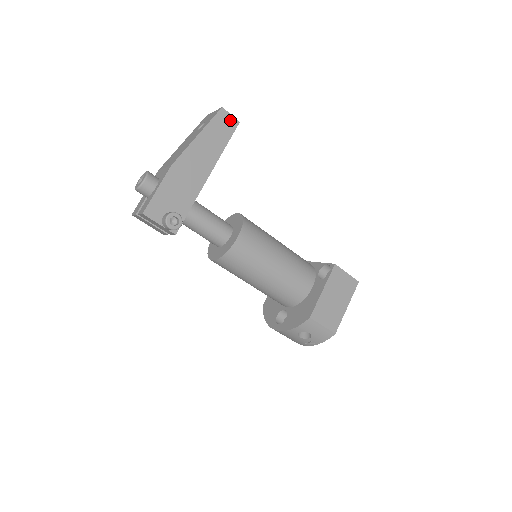
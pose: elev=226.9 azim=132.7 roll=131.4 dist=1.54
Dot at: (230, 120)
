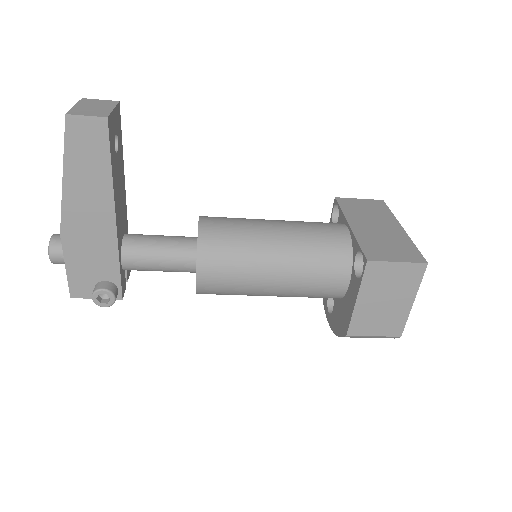
Dot at: (91, 125)
